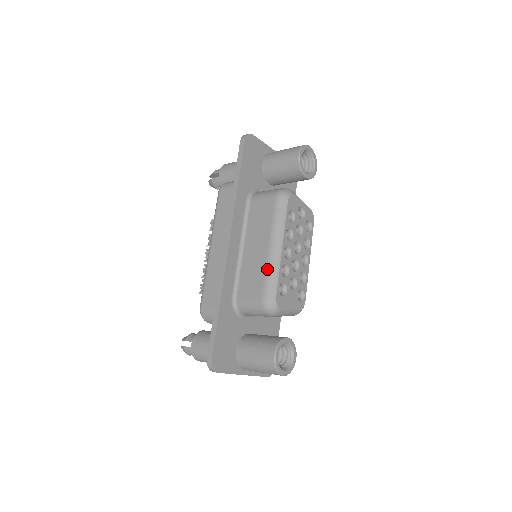
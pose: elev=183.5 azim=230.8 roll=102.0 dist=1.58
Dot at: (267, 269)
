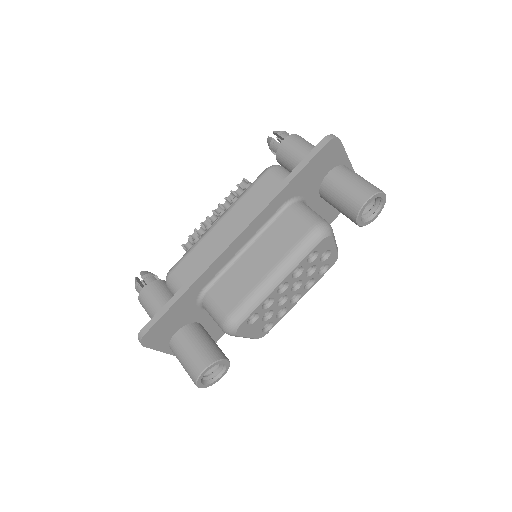
Dot at: (252, 292)
